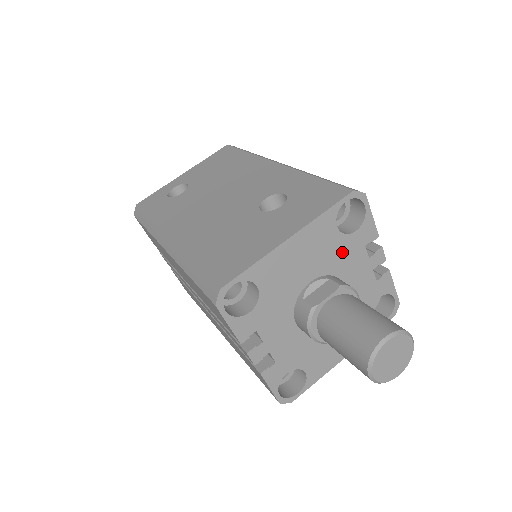
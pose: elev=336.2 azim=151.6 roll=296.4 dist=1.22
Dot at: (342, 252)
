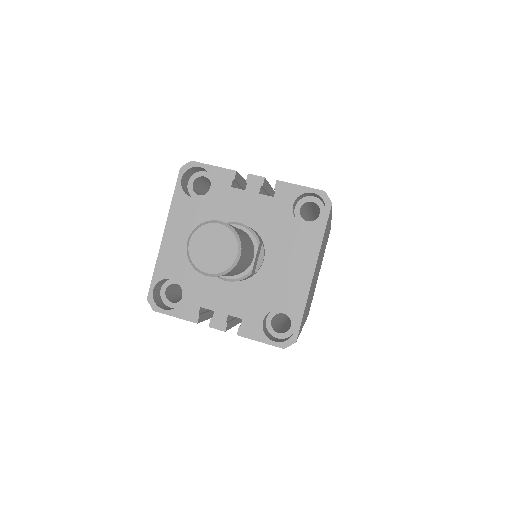
Dot at: (215, 207)
